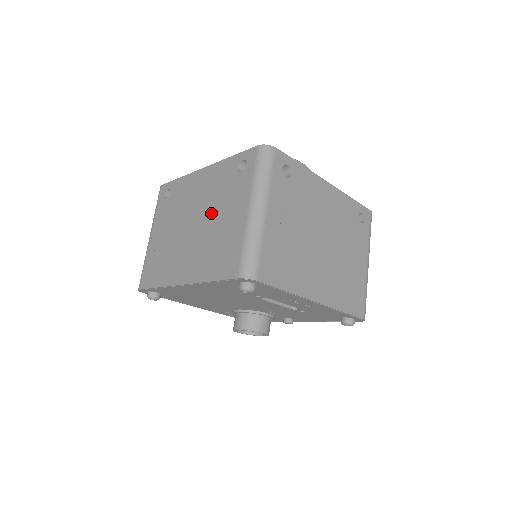
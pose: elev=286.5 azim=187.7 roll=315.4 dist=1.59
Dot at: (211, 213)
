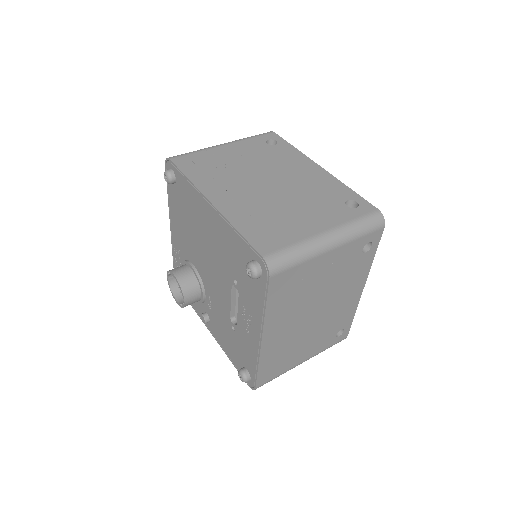
Dot at: (292, 196)
